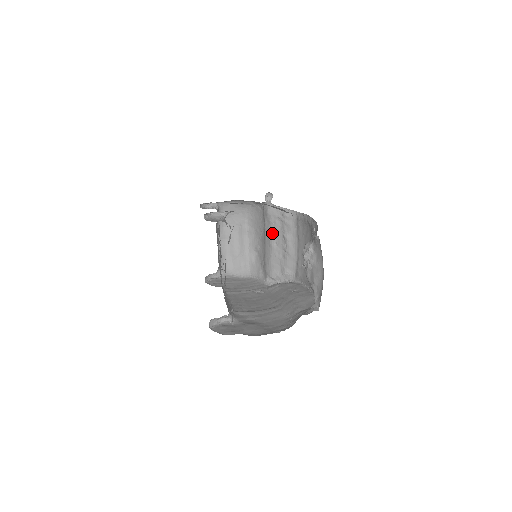
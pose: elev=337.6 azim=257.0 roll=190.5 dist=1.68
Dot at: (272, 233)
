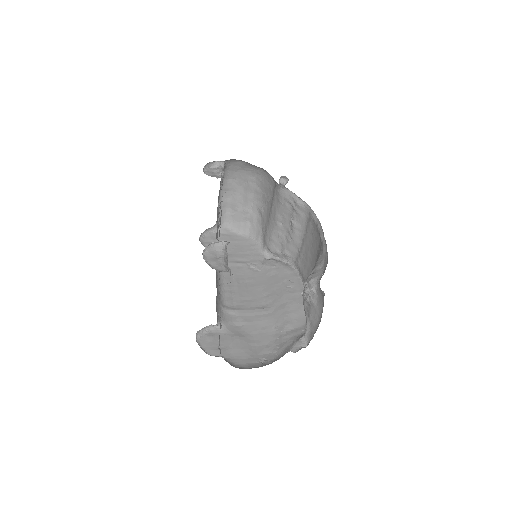
Dot at: (279, 212)
